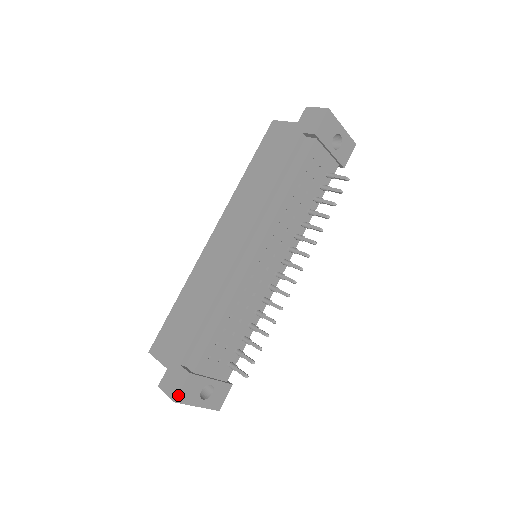
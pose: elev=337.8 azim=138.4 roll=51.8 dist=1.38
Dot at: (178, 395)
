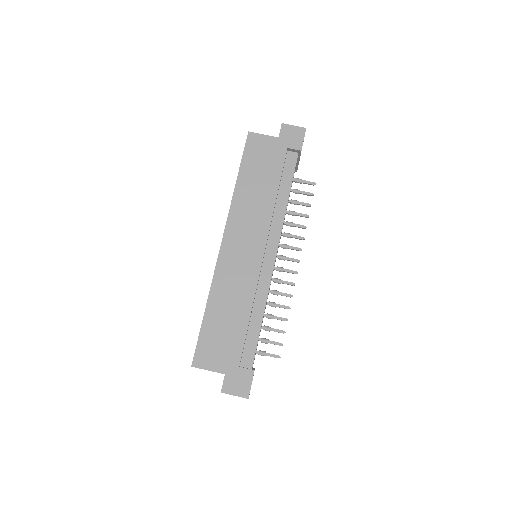
Dot at: occluded
